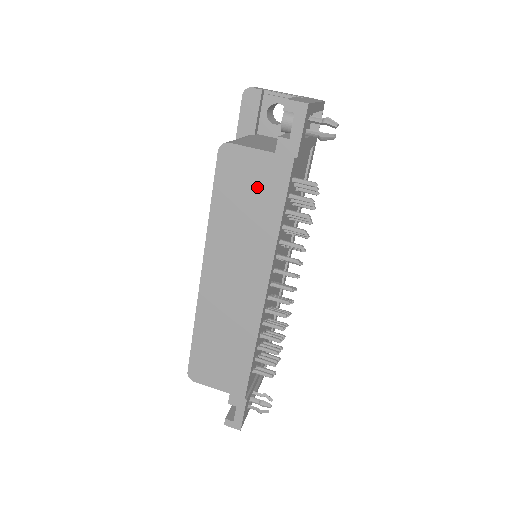
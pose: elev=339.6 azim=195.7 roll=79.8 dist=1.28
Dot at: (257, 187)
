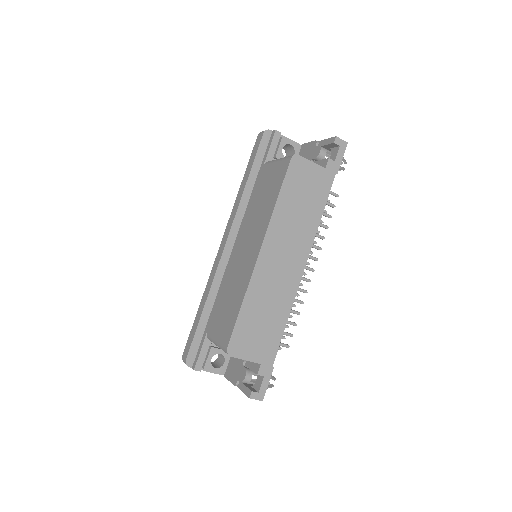
Dot at: (311, 189)
